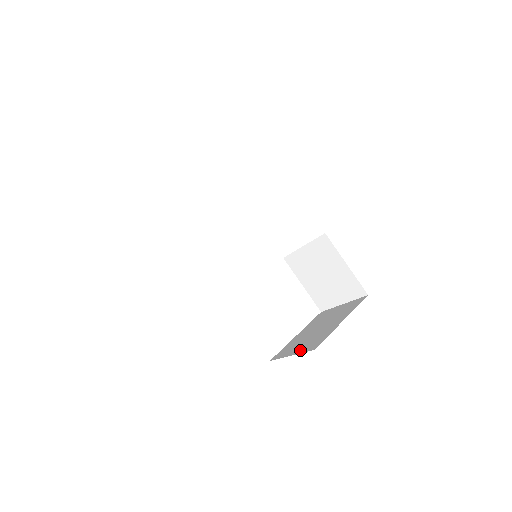
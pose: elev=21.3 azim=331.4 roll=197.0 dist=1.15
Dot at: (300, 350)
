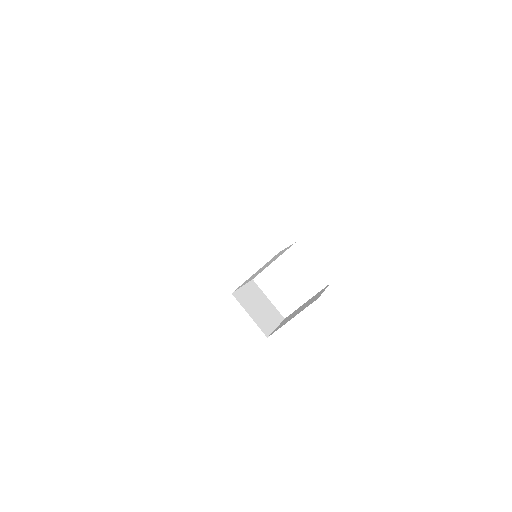
Dot at: occluded
